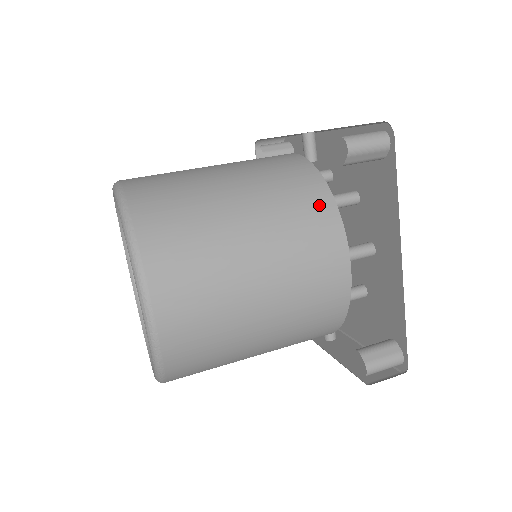
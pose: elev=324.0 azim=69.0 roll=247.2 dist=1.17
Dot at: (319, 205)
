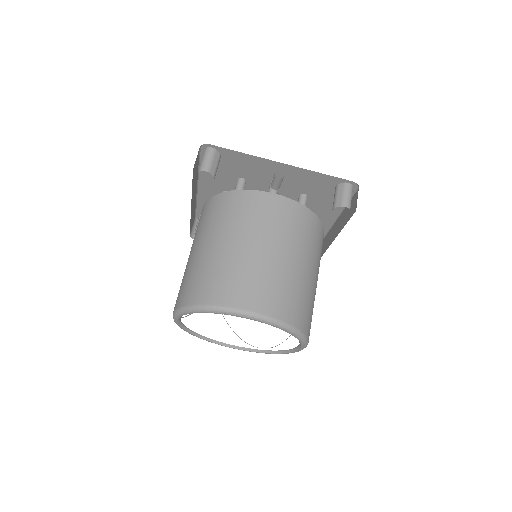
Dot at: (320, 232)
